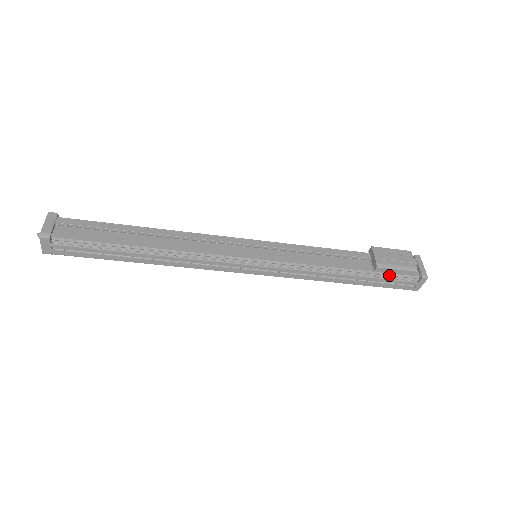
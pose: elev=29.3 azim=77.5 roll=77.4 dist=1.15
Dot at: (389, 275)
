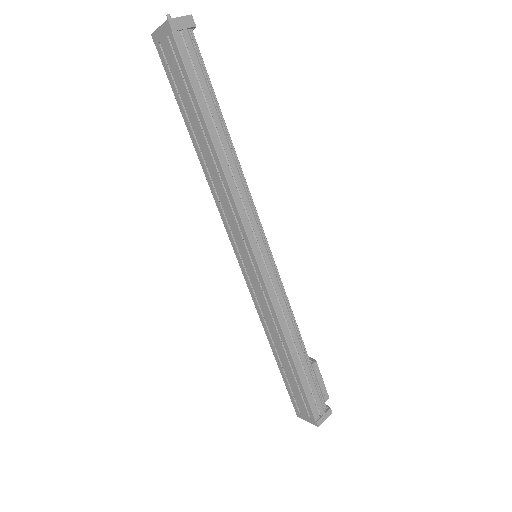
Dot at: (315, 382)
